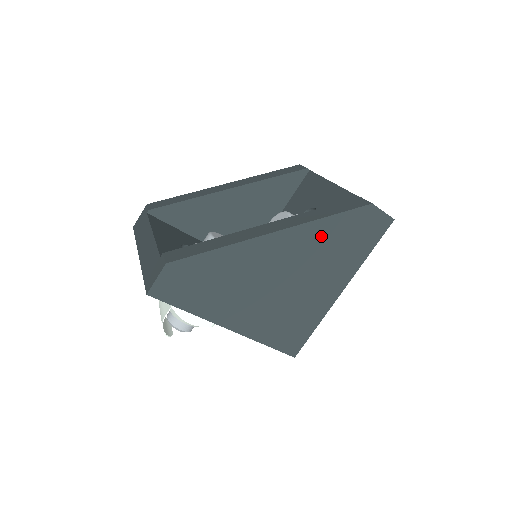
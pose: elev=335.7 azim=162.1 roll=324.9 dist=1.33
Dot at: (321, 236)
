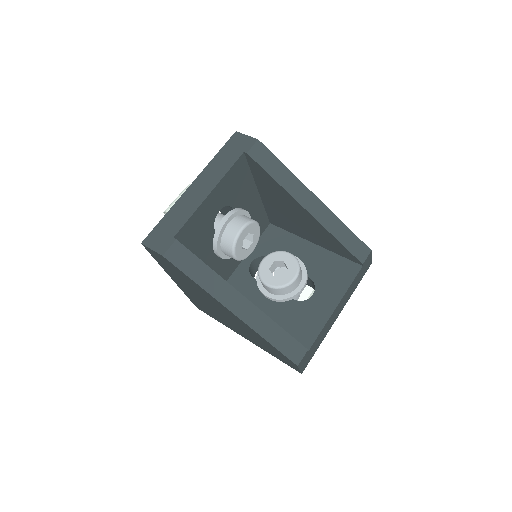
Dot at: (257, 336)
